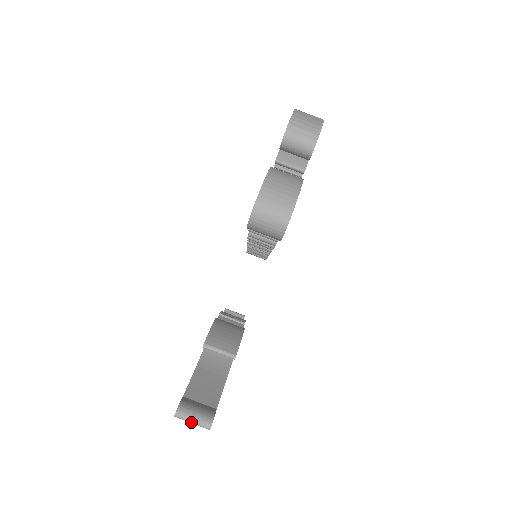
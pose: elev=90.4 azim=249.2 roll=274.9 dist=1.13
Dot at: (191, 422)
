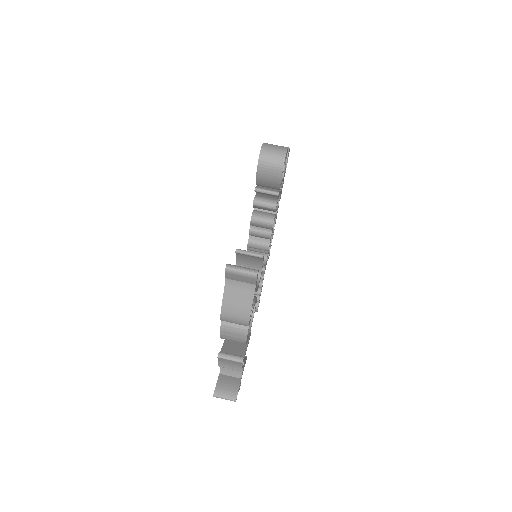
Dot at: (240, 270)
